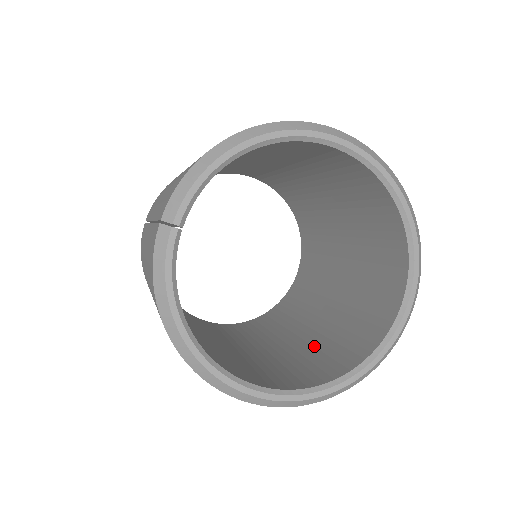
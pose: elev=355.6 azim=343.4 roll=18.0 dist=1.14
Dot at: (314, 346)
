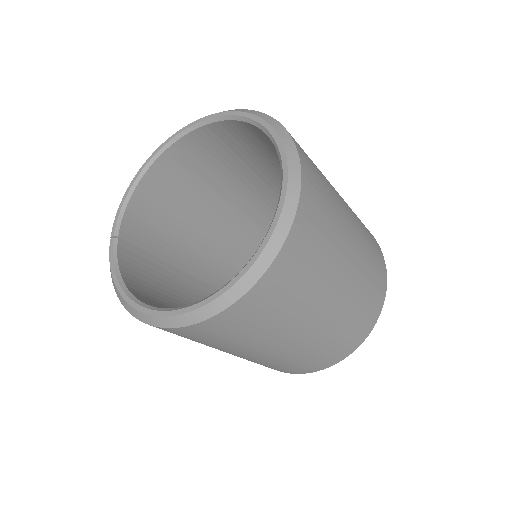
Dot at: occluded
